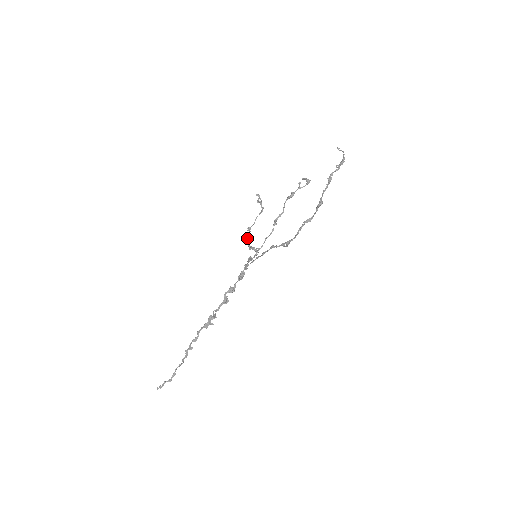
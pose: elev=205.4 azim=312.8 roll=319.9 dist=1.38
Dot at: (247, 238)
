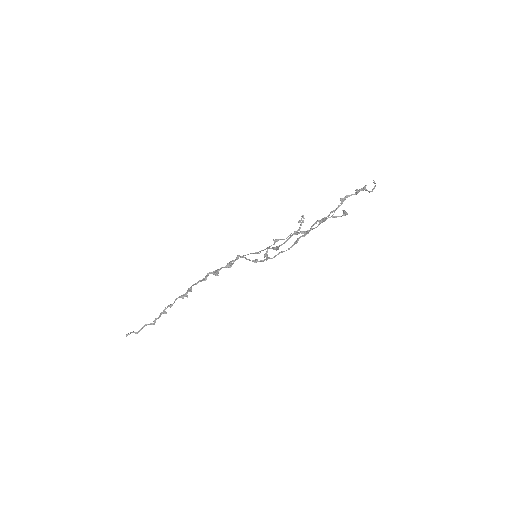
Dot at: occluded
